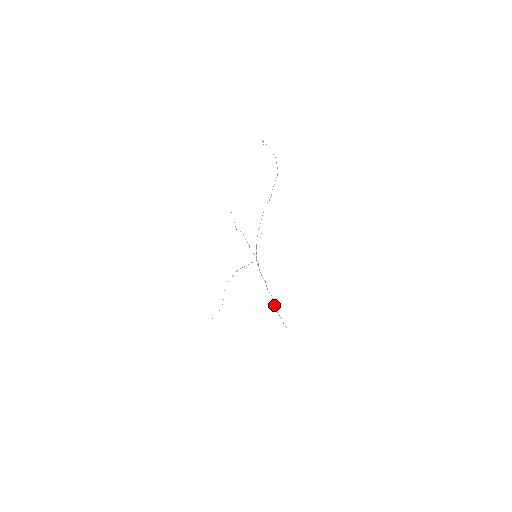
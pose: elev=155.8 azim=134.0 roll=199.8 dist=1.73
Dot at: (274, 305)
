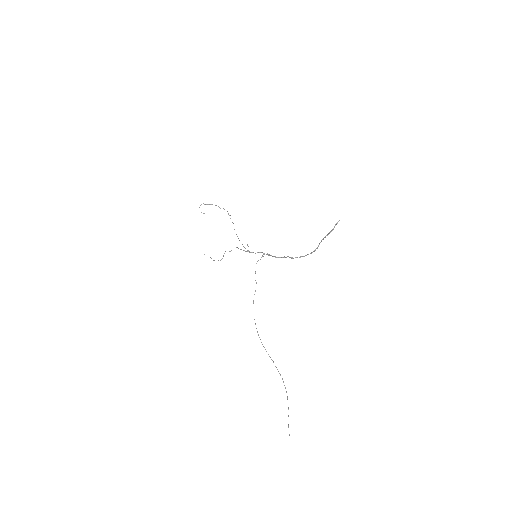
Dot at: (314, 251)
